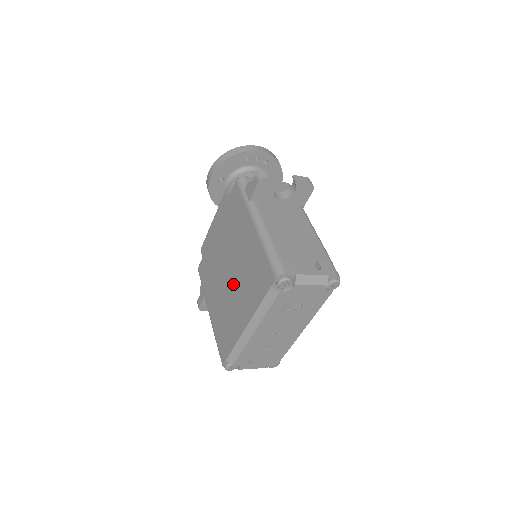
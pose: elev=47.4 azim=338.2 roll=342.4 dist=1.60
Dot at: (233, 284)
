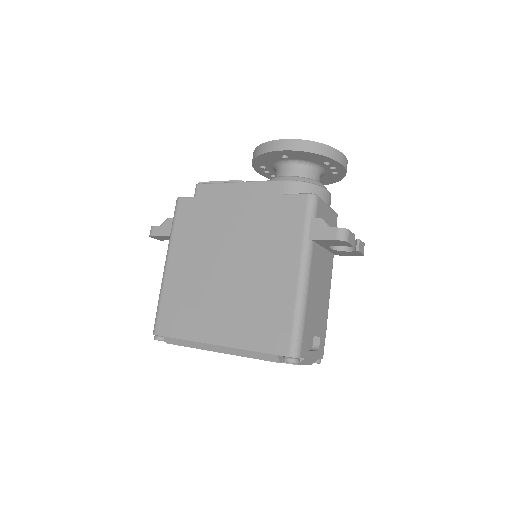
Dot at: (225, 286)
